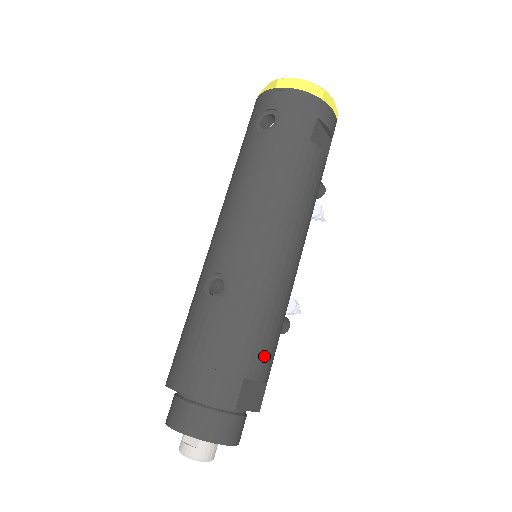
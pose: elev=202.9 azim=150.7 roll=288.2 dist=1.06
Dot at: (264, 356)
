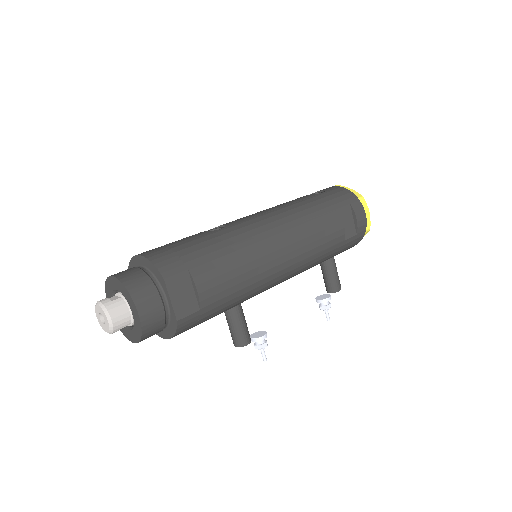
Dot at: (213, 276)
